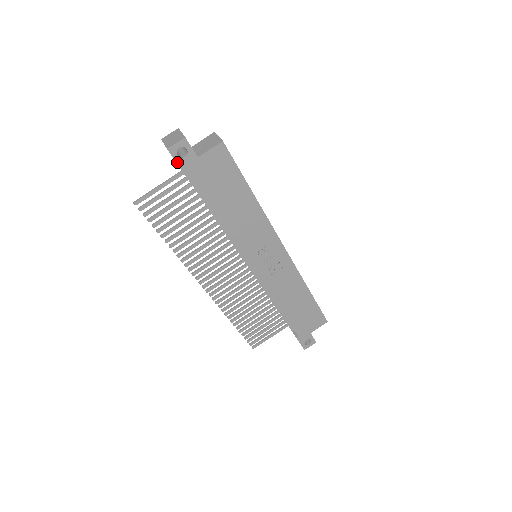
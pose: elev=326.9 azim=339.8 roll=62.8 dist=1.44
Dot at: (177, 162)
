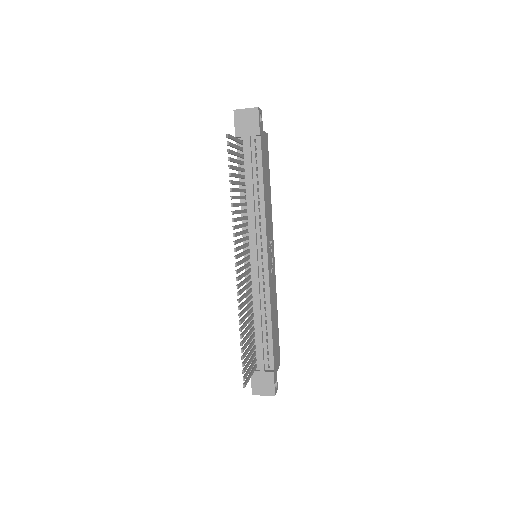
Dot at: (259, 121)
